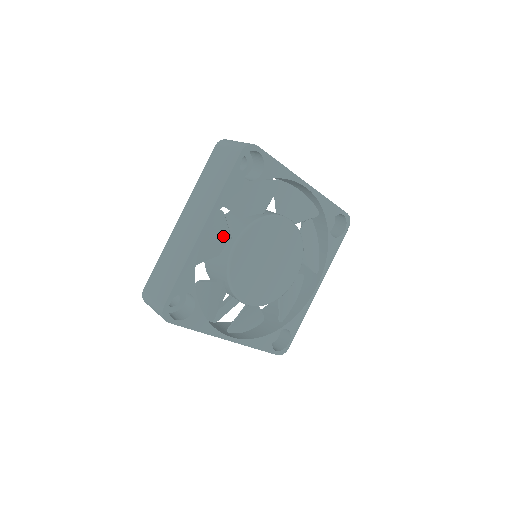
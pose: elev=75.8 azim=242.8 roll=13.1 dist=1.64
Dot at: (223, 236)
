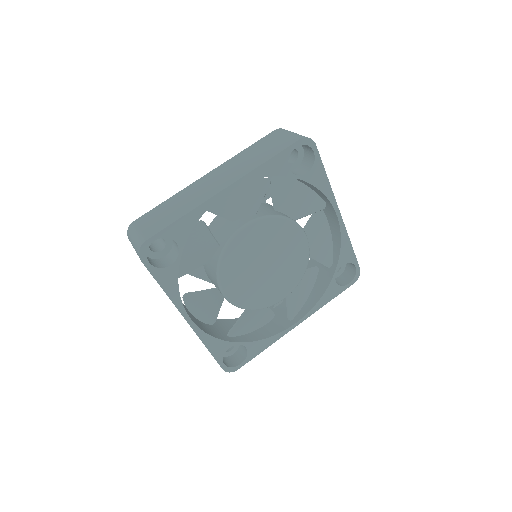
Dot at: (209, 295)
